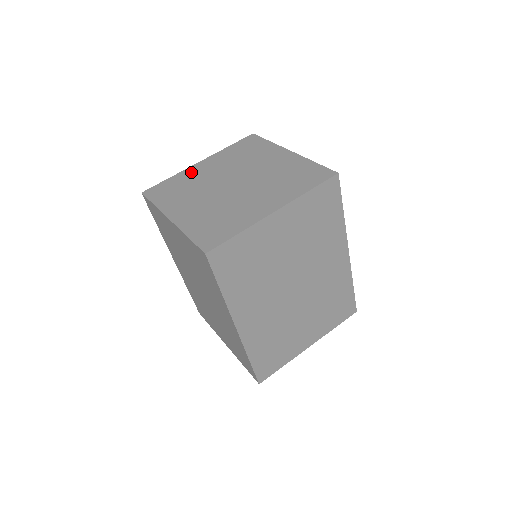
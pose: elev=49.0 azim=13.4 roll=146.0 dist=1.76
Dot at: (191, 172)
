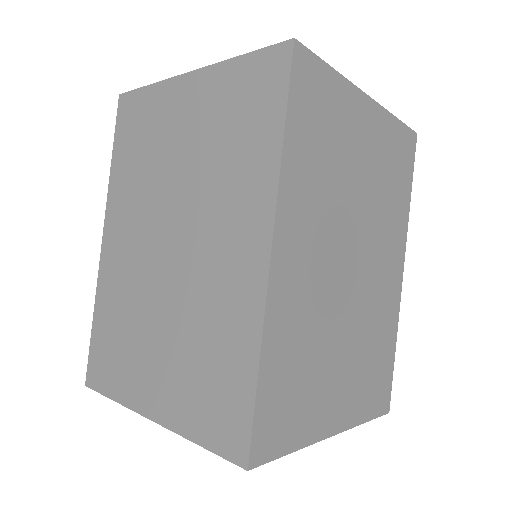
Dot at: occluded
